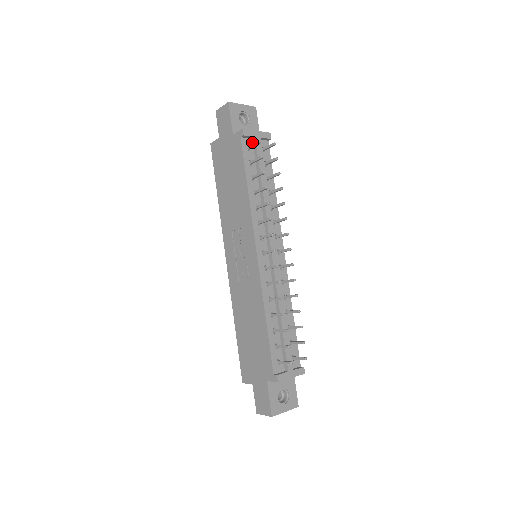
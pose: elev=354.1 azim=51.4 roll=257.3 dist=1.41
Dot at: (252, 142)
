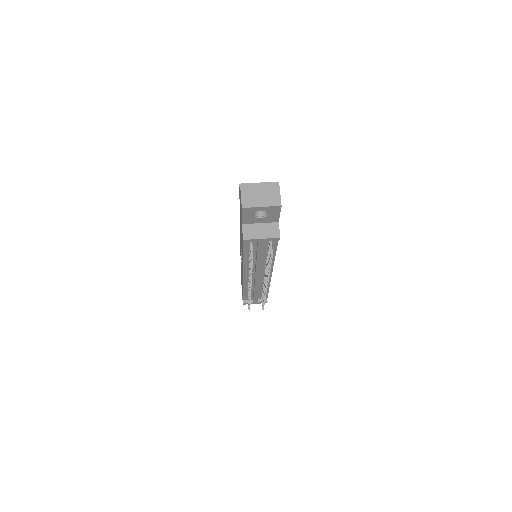
Dot at: occluded
